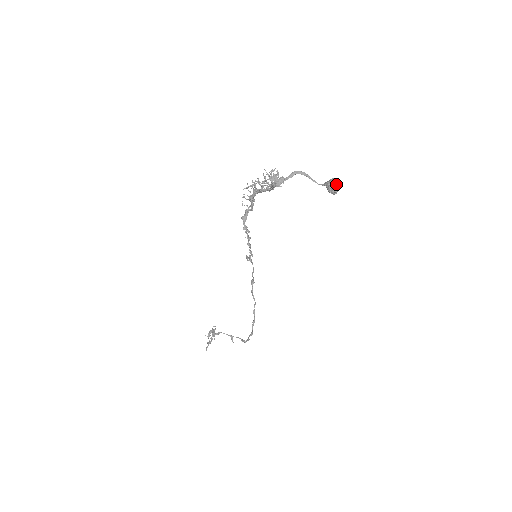
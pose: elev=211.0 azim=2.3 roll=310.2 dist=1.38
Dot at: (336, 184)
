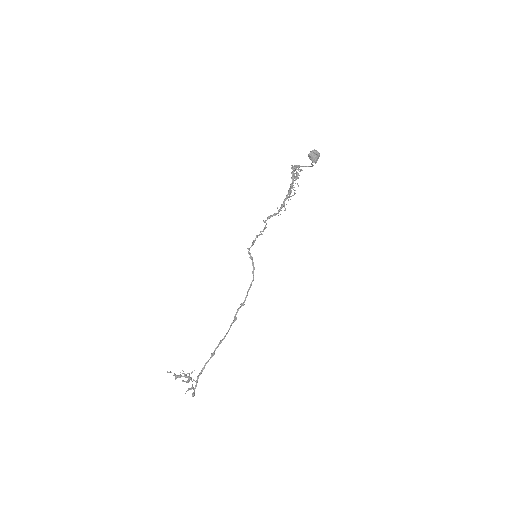
Dot at: (315, 151)
